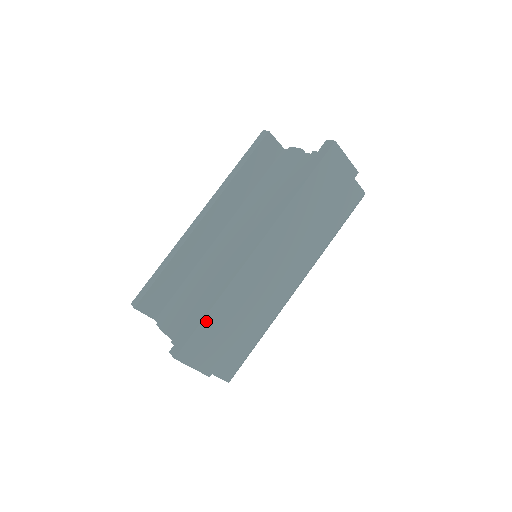
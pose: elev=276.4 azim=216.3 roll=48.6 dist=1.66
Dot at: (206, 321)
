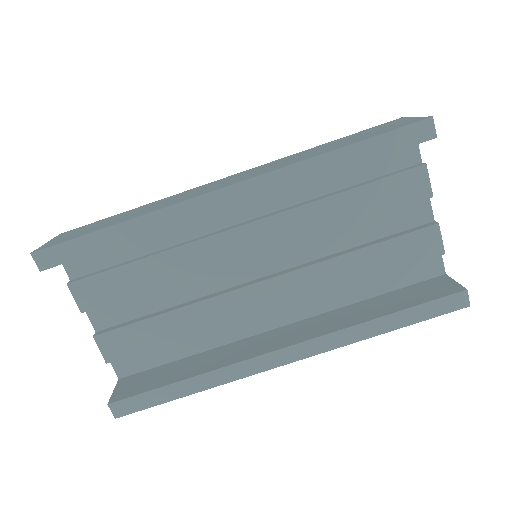
Dot at: (175, 396)
